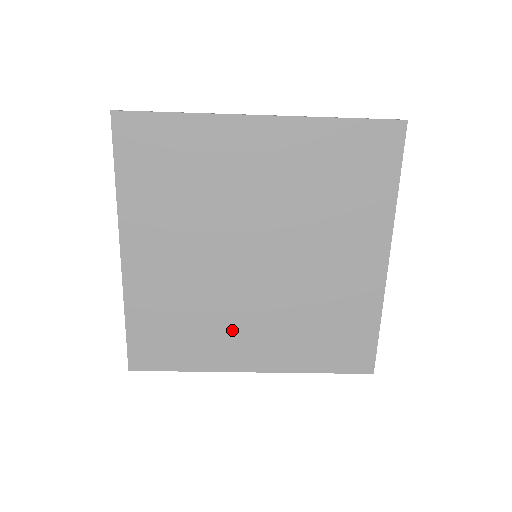
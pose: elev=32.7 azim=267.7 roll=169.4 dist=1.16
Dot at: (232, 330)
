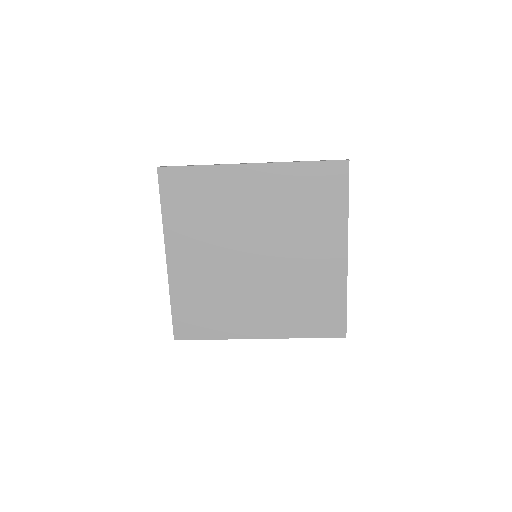
Dot at: (243, 309)
